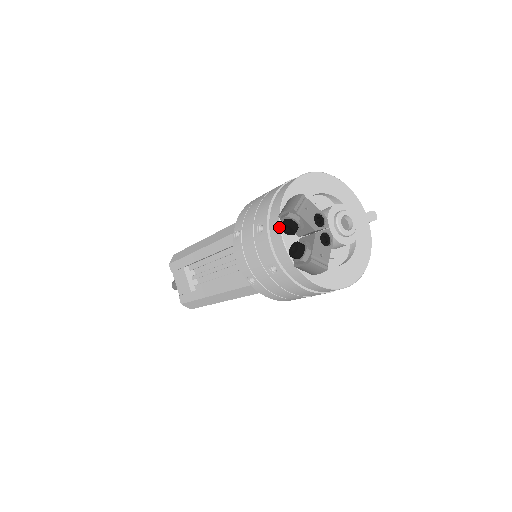
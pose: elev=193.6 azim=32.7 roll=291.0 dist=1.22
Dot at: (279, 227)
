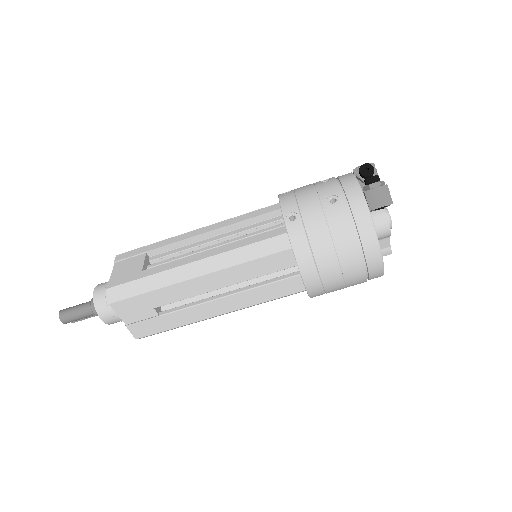
Dot at: (352, 174)
